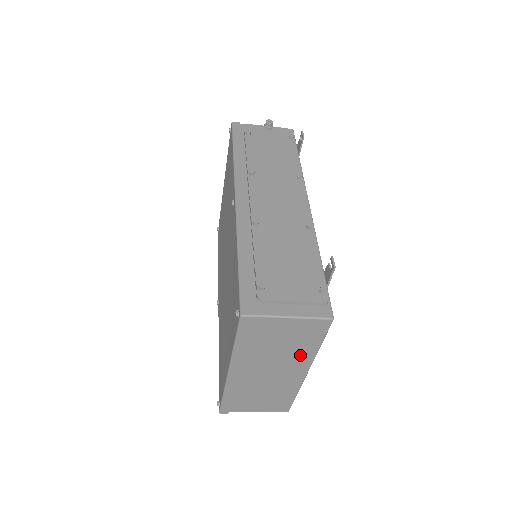
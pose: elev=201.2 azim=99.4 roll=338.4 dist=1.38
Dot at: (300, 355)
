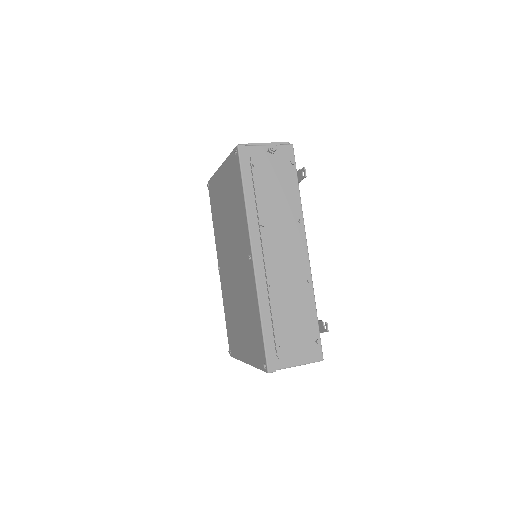
Dot at: occluded
